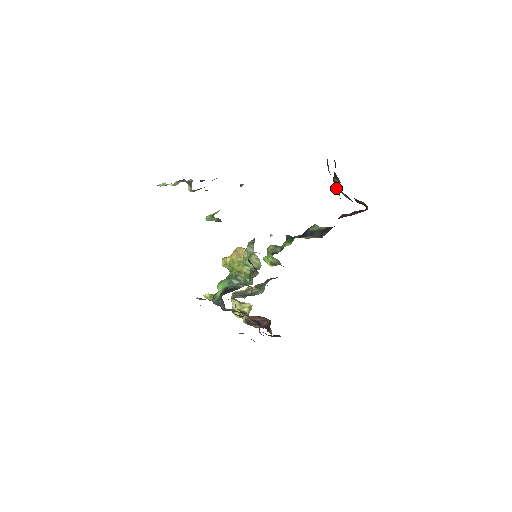
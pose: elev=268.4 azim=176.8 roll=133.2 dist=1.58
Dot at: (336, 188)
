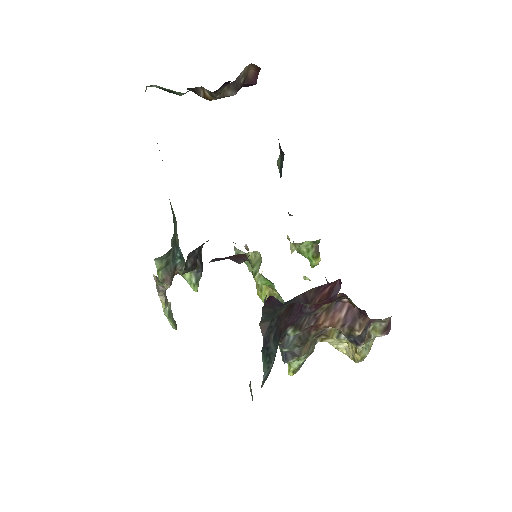
Dot at: (213, 99)
